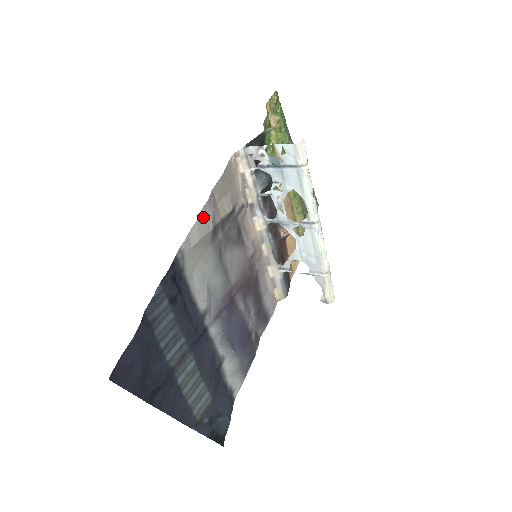
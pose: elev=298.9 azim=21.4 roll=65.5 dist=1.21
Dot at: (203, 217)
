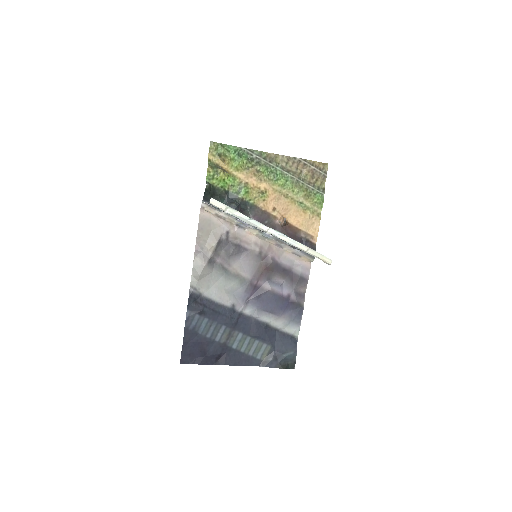
Dot at: (197, 261)
